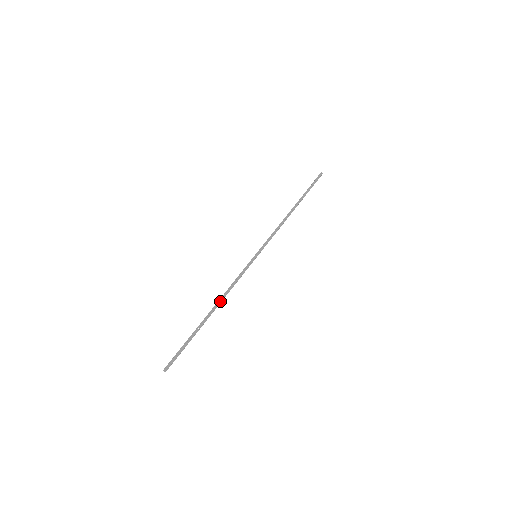
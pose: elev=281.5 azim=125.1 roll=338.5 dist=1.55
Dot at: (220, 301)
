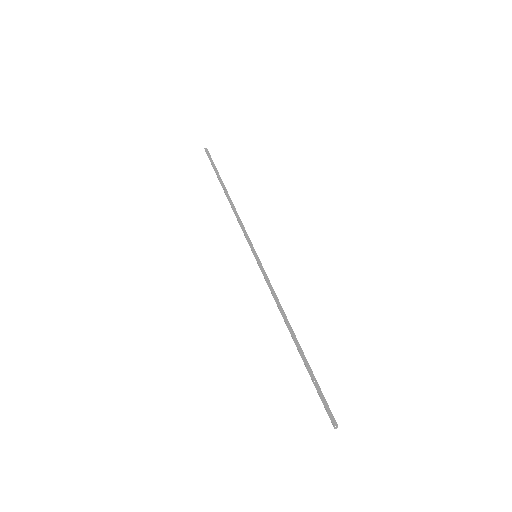
Dot at: (286, 320)
